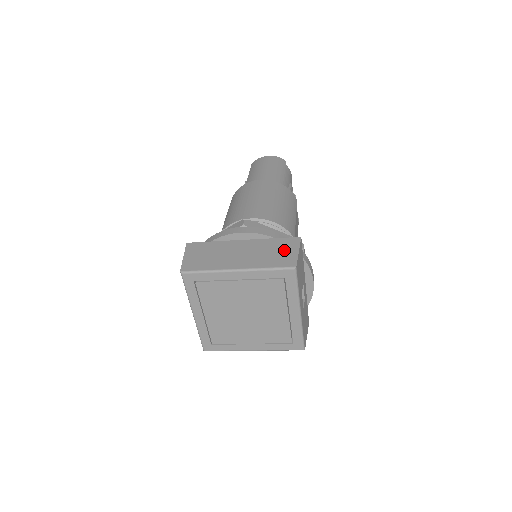
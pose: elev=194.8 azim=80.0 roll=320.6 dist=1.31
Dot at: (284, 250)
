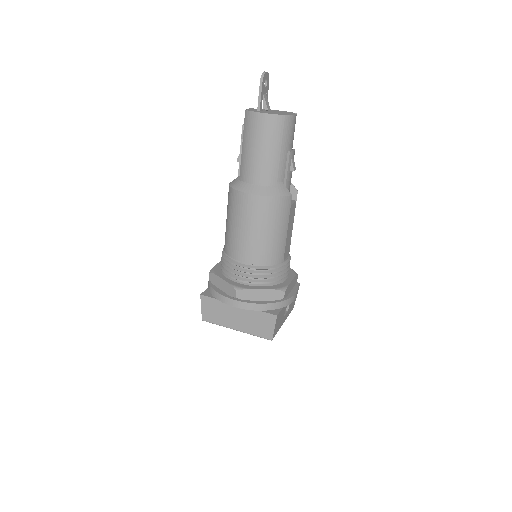
Dot at: (265, 324)
